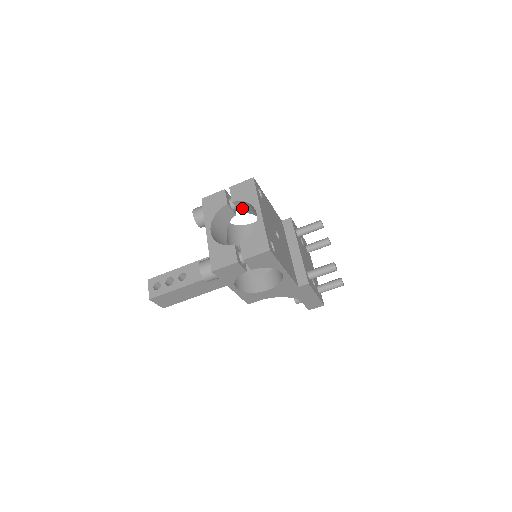
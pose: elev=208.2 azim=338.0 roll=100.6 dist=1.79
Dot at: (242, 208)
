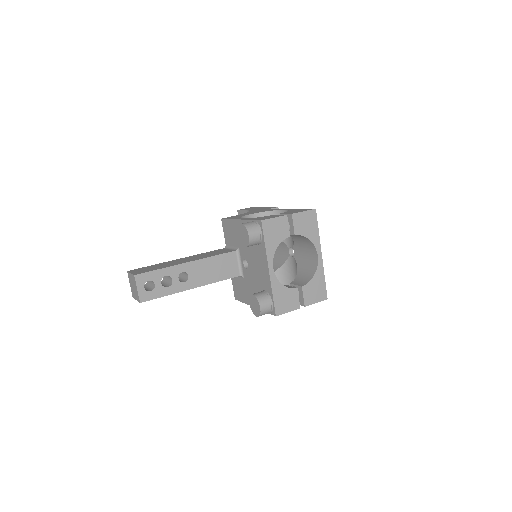
Dot at: occluded
